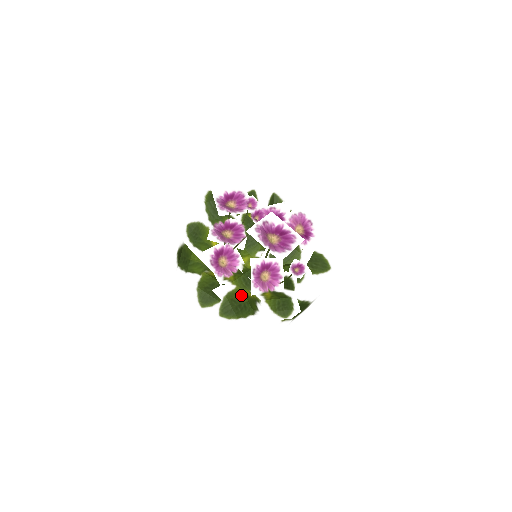
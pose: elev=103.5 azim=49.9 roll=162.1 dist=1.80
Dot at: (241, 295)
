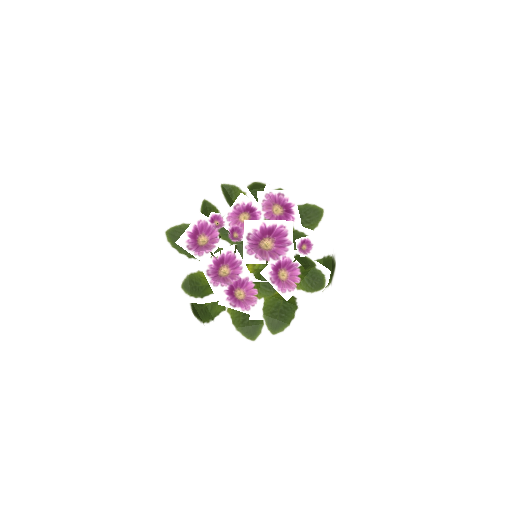
Dot at: (274, 302)
